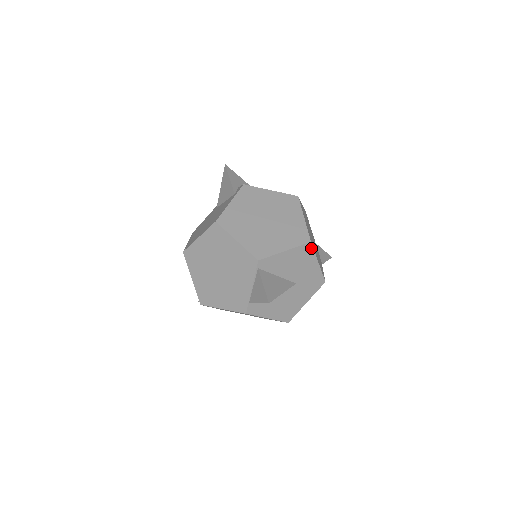
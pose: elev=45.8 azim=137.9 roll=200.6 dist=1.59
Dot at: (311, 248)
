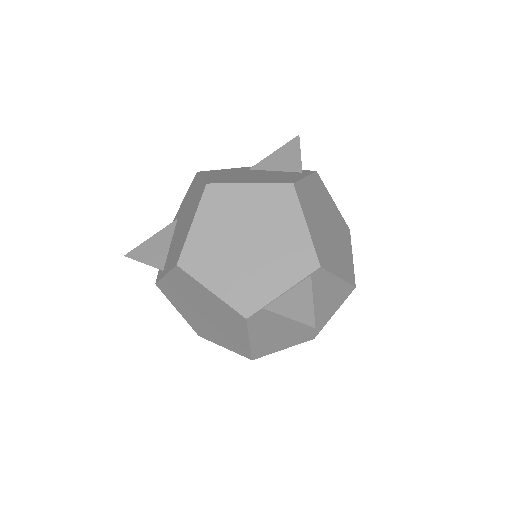
Dot at: (348, 294)
